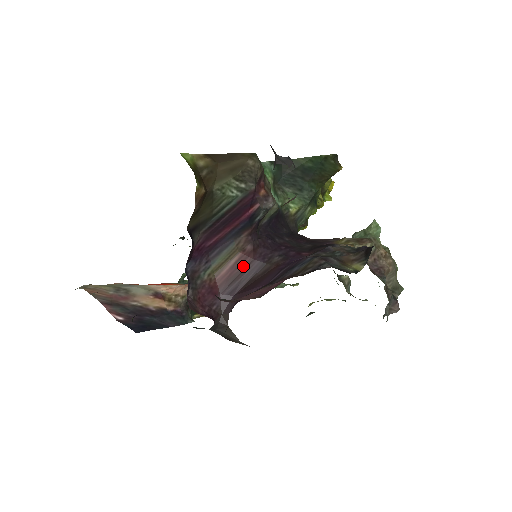
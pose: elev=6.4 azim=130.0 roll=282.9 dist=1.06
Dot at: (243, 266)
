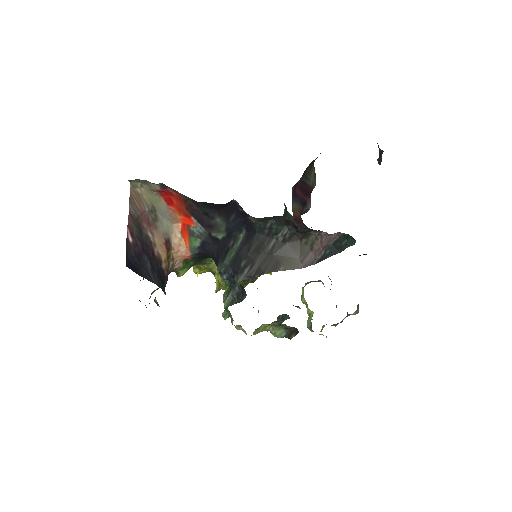
Dot at: (301, 222)
